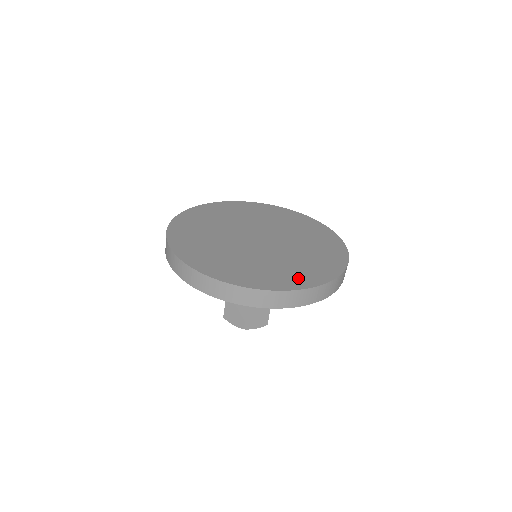
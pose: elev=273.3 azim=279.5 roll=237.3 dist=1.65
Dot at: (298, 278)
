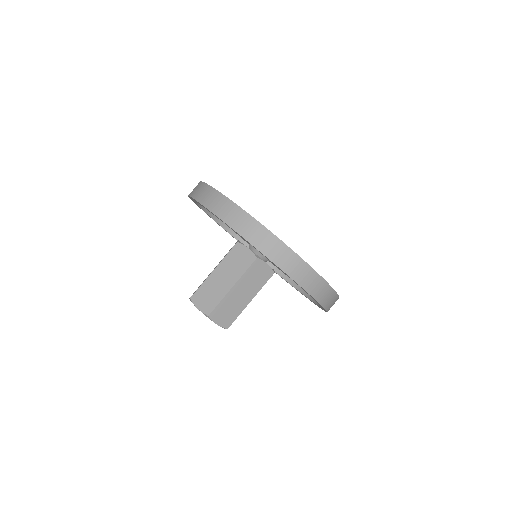
Dot at: occluded
